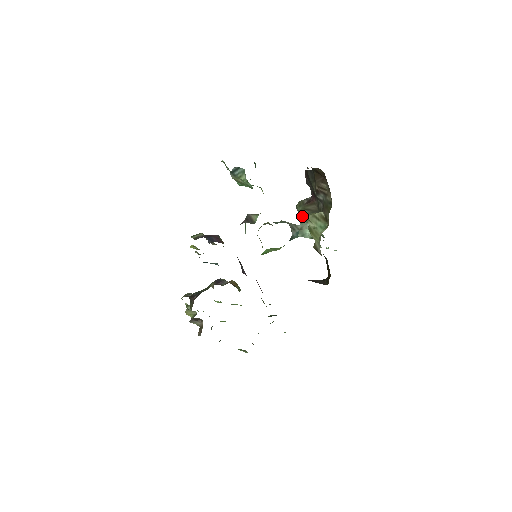
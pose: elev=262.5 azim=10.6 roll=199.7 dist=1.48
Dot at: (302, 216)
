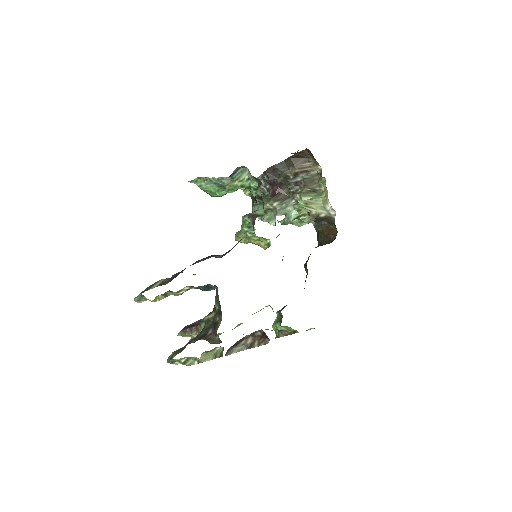
Dot at: occluded
